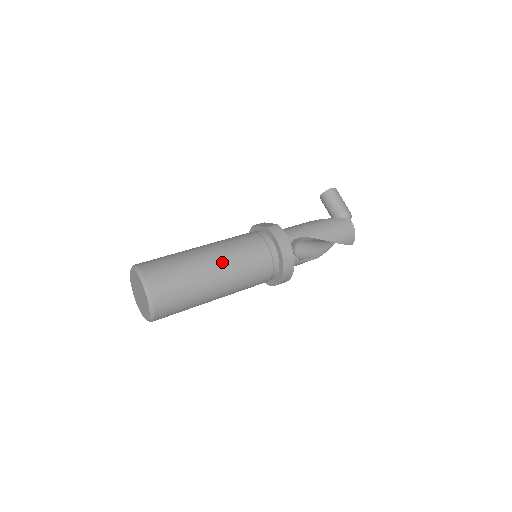
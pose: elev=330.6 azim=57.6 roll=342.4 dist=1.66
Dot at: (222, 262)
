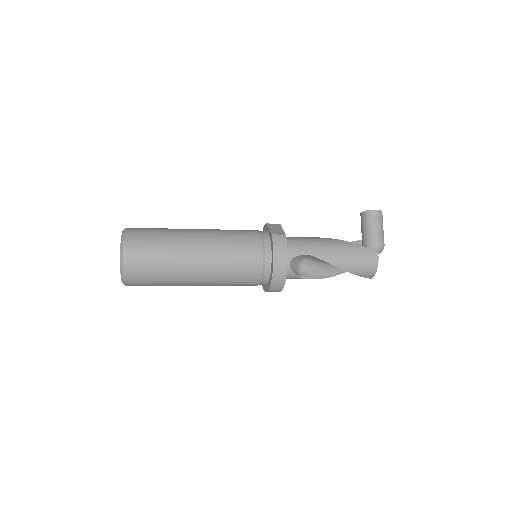
Dot at: (207, 256)
